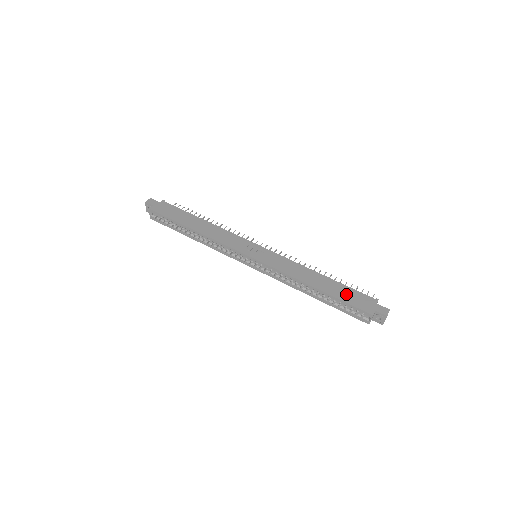
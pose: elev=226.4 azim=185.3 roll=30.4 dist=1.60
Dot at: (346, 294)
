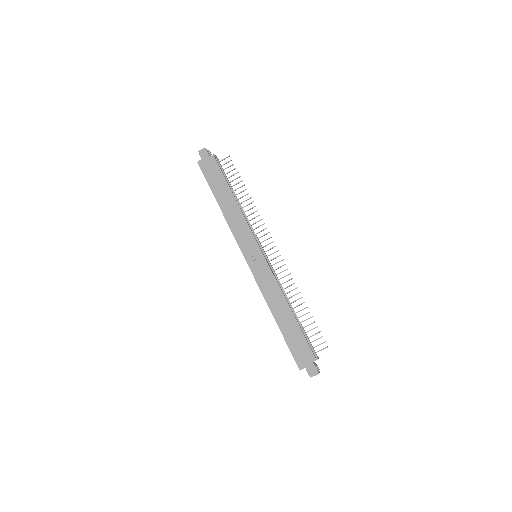
Dot at: (294, 339)
